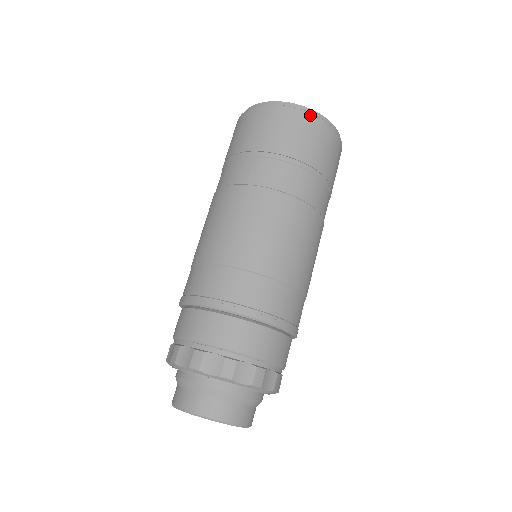
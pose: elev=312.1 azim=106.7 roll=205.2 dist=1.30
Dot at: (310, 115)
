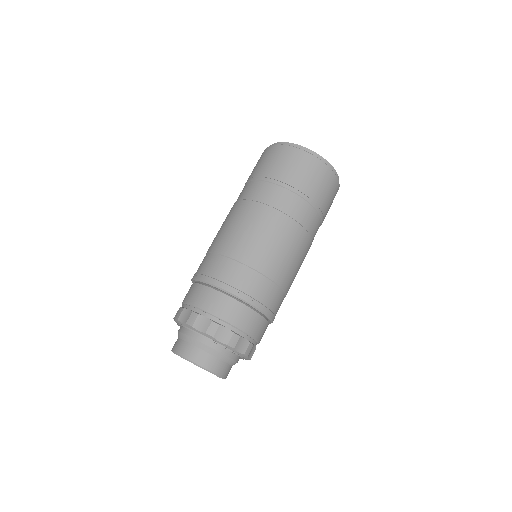
Dot at: (313, 157)
